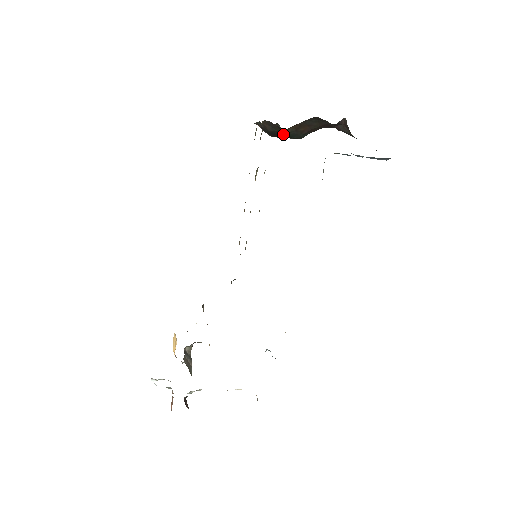
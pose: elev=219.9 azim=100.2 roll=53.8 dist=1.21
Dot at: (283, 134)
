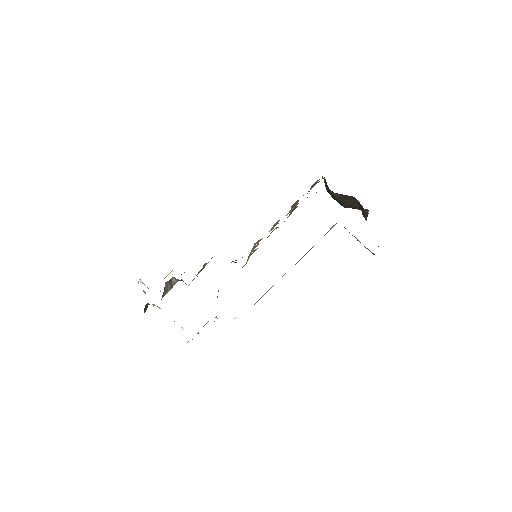
Dot at: (332, 195)
